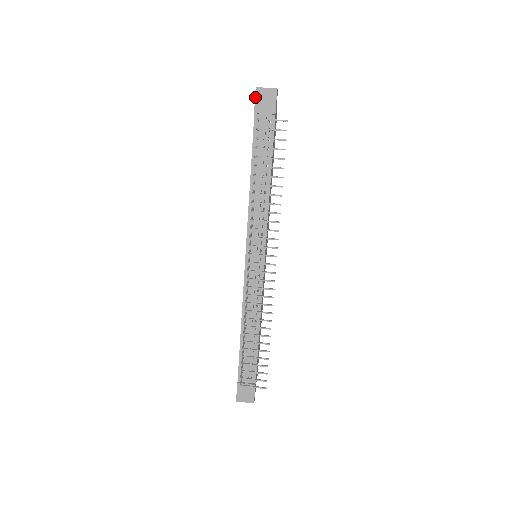
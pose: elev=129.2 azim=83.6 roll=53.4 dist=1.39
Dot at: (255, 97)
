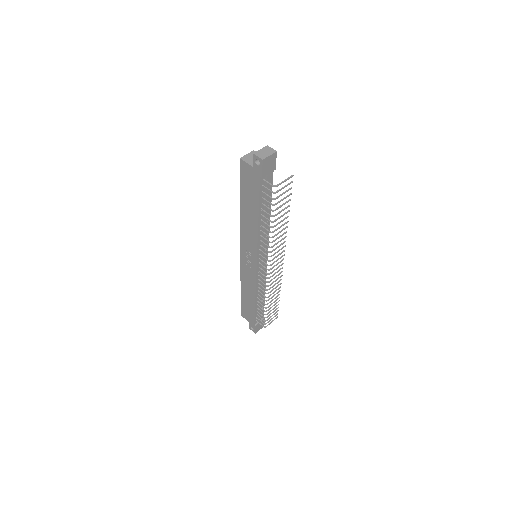
Dot at: (262, 167)
